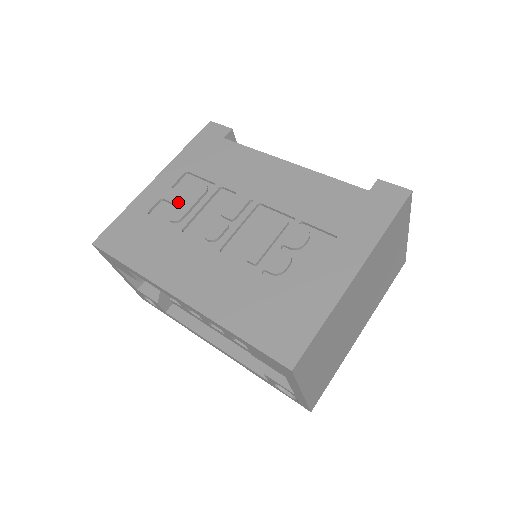
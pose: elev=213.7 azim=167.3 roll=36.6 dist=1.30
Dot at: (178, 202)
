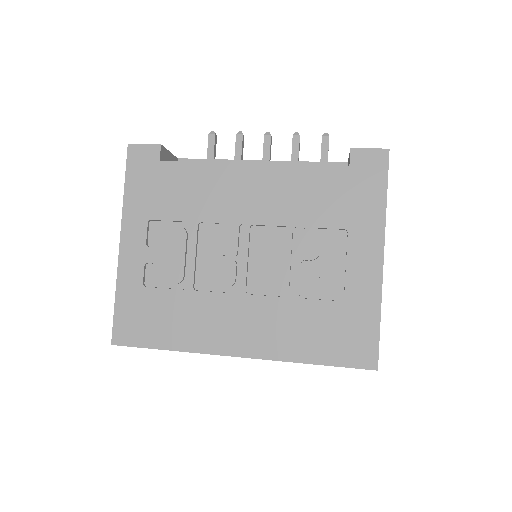
Dot at: (166, 260)
